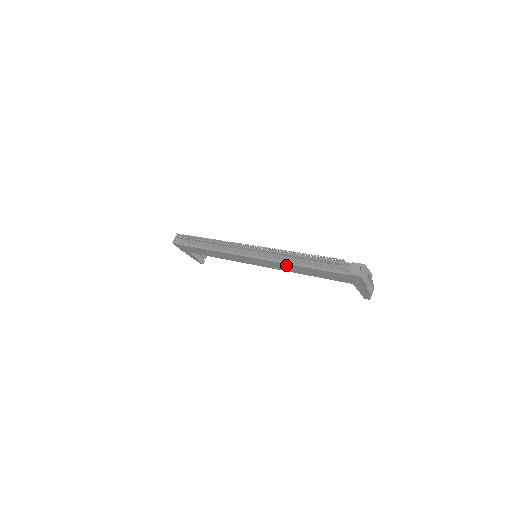
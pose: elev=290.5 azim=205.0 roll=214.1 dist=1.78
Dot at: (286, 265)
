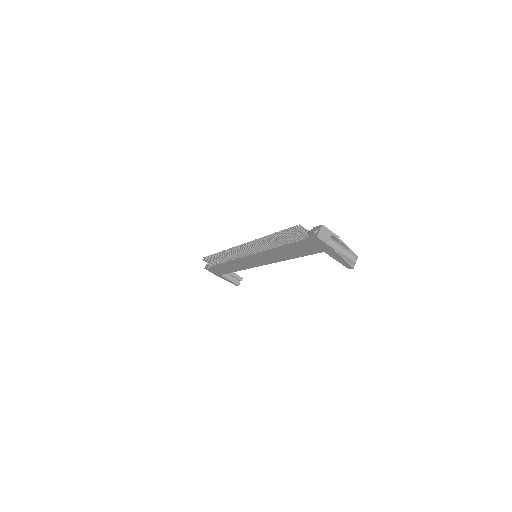
Dot at: (271, 253)
